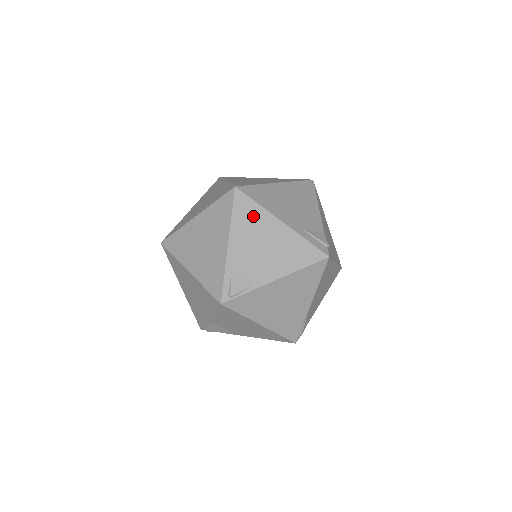
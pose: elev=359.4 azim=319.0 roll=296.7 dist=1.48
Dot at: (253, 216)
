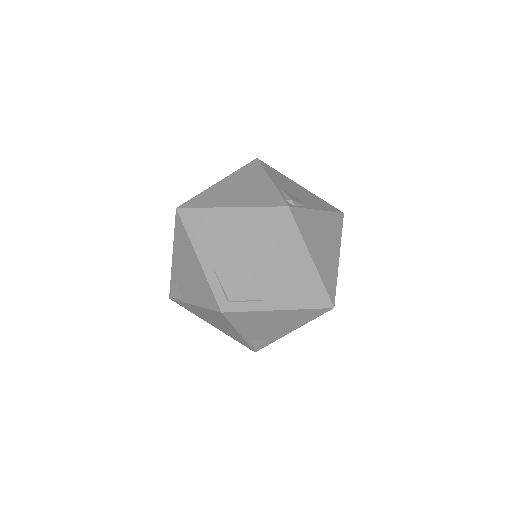
Dot at: (184, 241)
